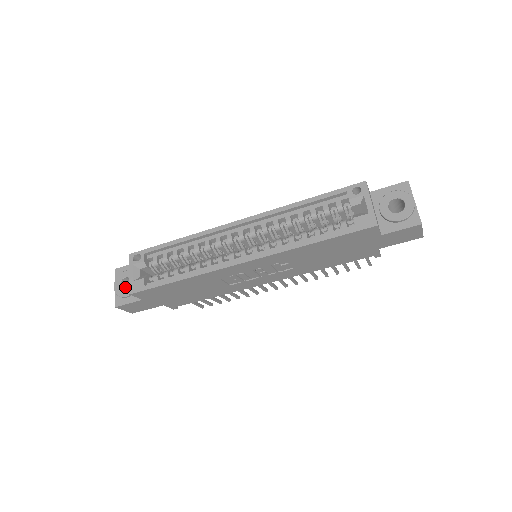
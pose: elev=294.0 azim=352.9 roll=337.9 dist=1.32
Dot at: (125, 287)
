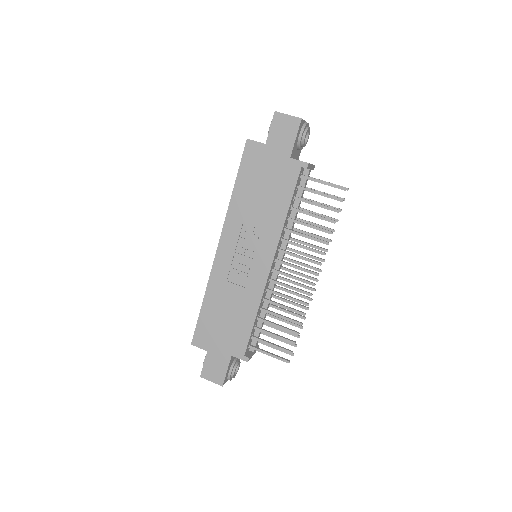
Dot at: occluded
